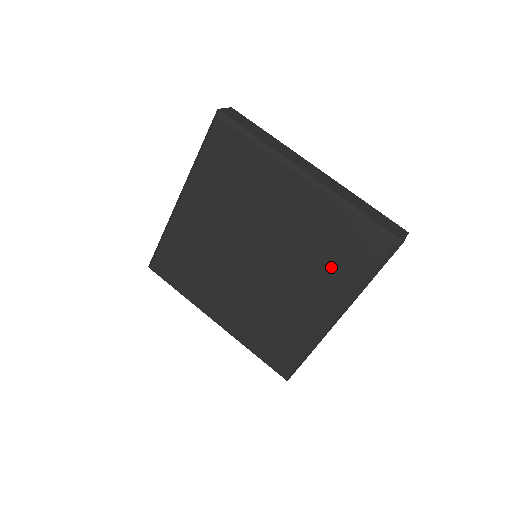
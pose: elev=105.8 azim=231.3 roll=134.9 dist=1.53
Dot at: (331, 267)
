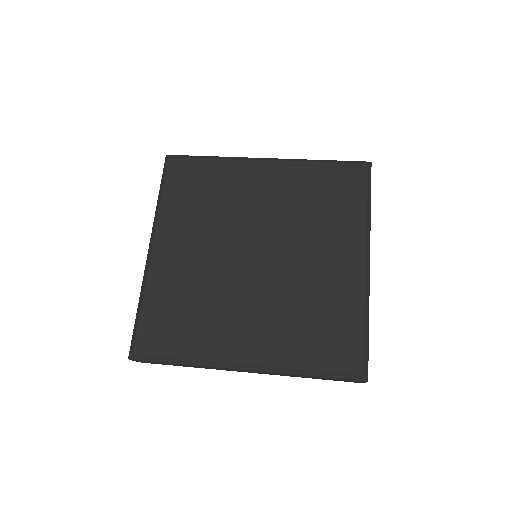
Dot at: (331, 213)
